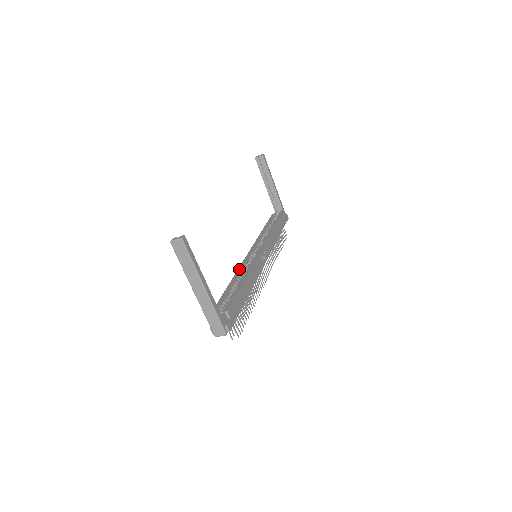
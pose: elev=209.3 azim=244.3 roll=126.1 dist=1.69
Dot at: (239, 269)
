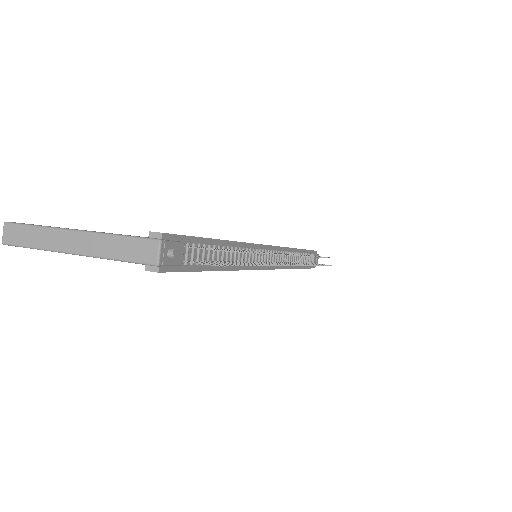
Dot at: occluded
